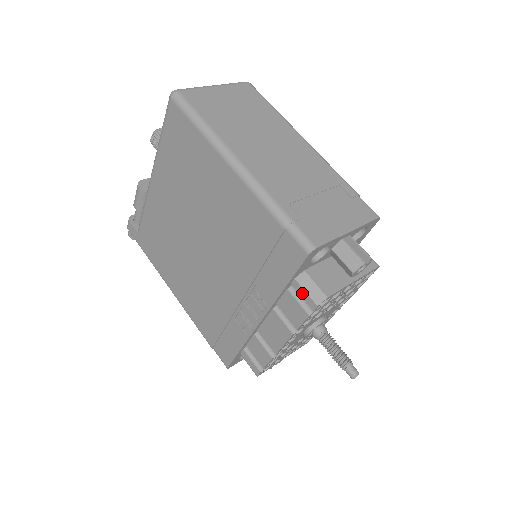
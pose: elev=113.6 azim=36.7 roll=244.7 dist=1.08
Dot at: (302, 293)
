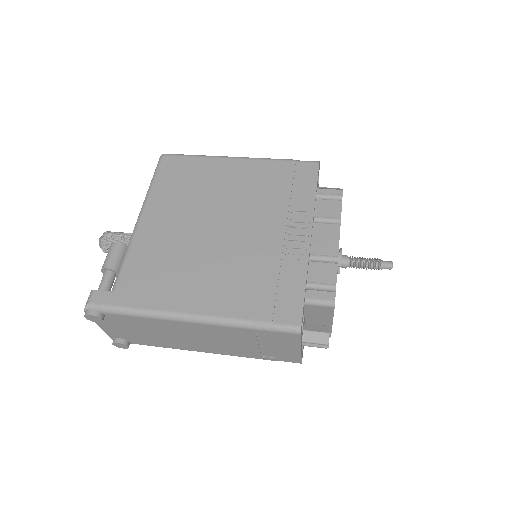
Dot at: (328, 192)
